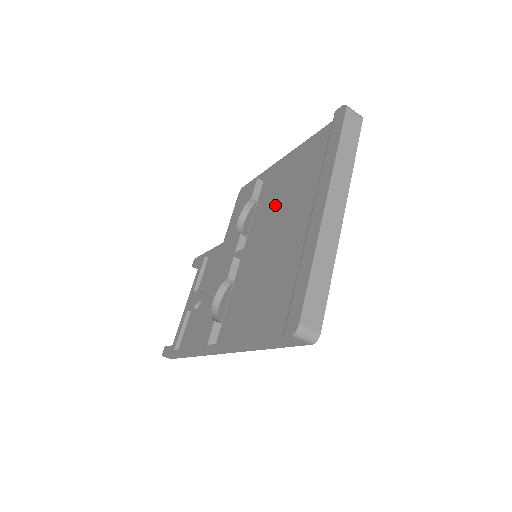
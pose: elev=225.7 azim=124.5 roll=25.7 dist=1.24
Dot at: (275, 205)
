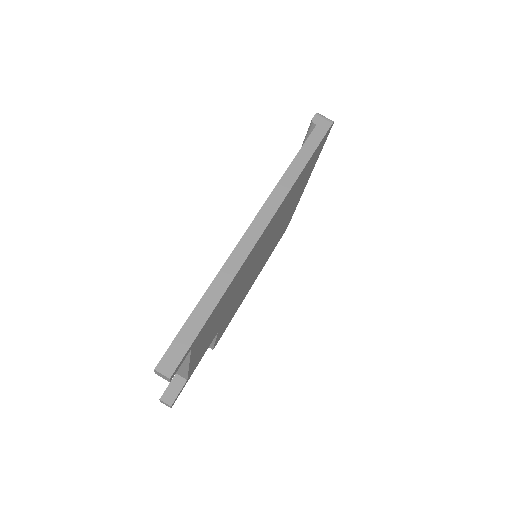
Dot at: occluded
